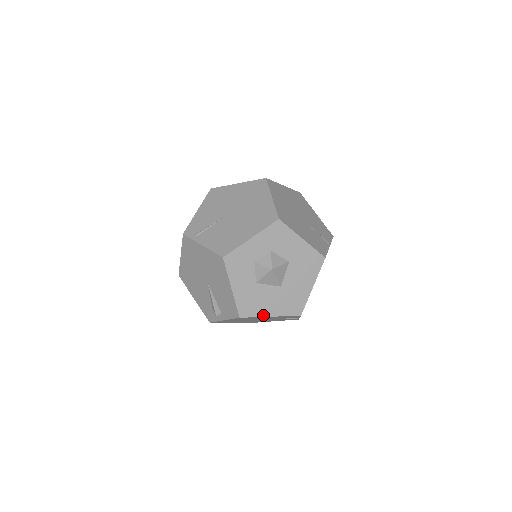
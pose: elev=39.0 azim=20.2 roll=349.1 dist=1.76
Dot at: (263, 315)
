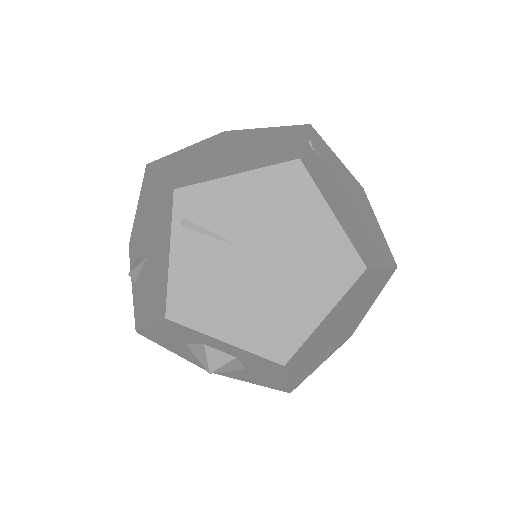
Dot at: (167, 348)
